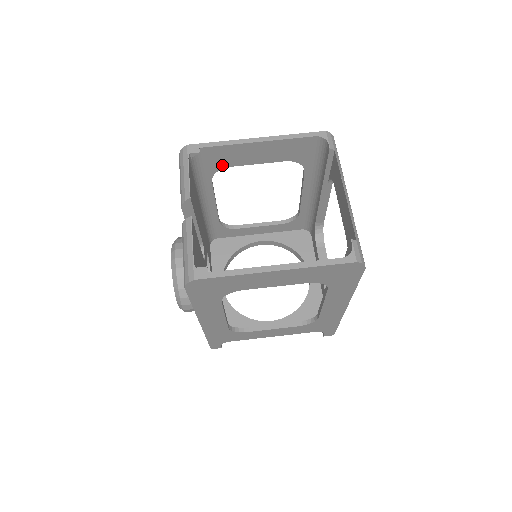
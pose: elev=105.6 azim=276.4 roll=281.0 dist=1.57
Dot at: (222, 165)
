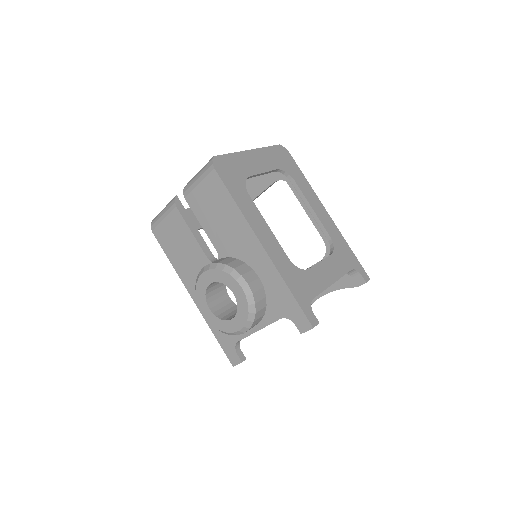
Dot at: occluded
